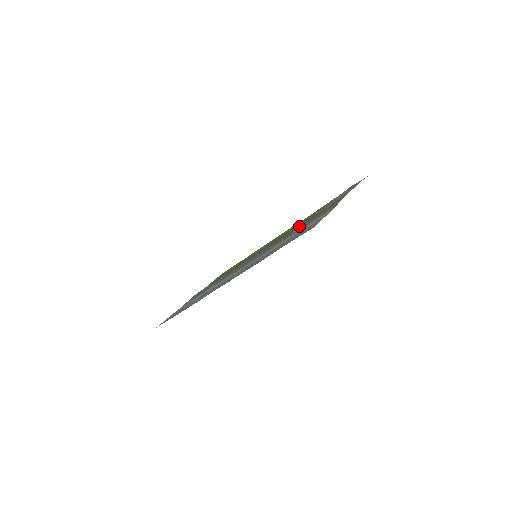
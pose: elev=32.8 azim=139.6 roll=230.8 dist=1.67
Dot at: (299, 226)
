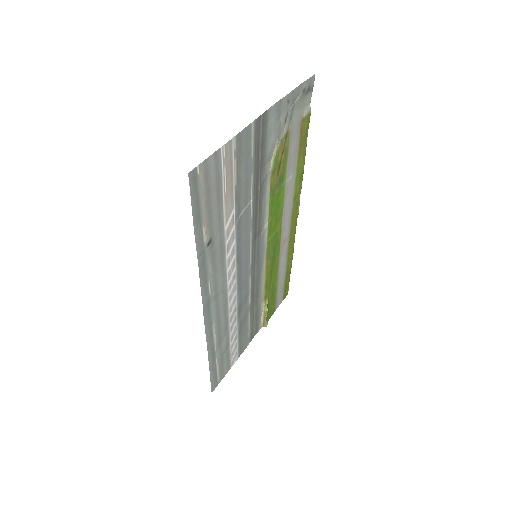
Dot at: (259, 190)
